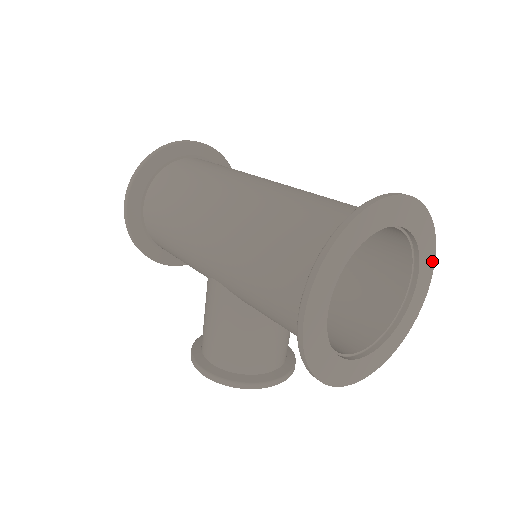
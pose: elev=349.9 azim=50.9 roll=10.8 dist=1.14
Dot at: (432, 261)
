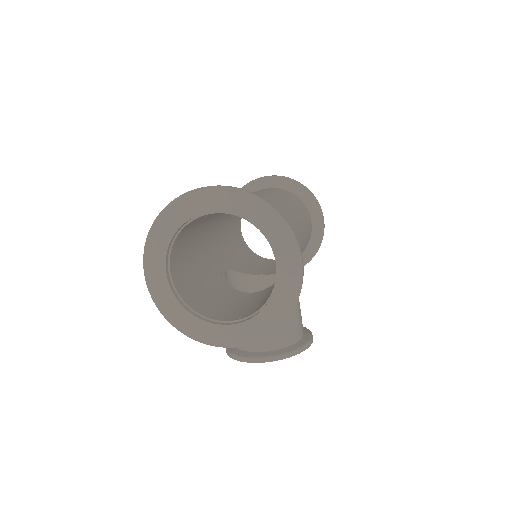
Dot at: (292, 242)
